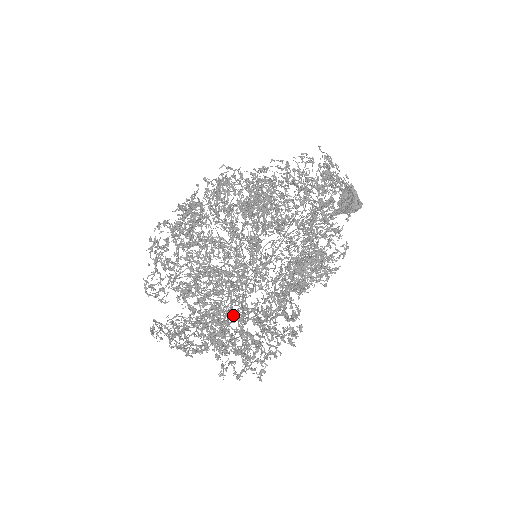
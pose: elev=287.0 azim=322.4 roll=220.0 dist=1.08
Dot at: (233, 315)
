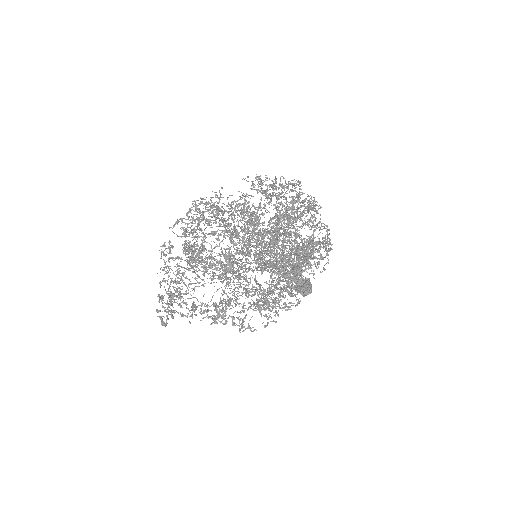
Dot at: occluded
